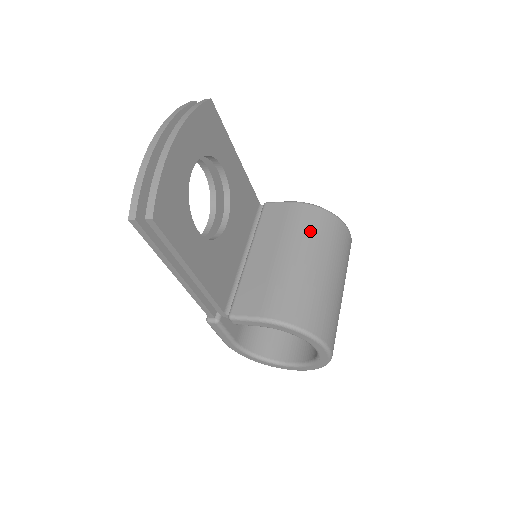
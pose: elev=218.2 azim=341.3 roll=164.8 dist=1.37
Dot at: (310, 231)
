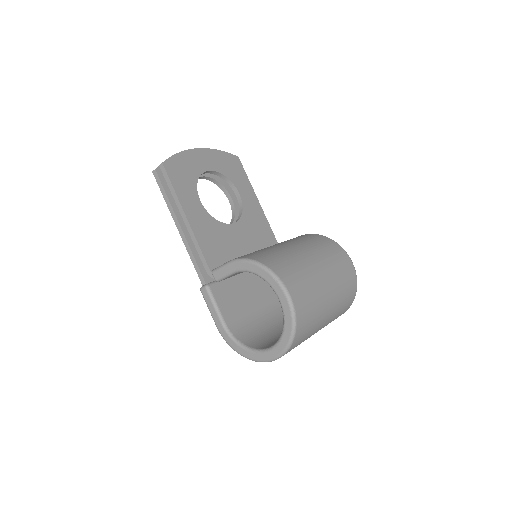
Dot at: (303, 239)
